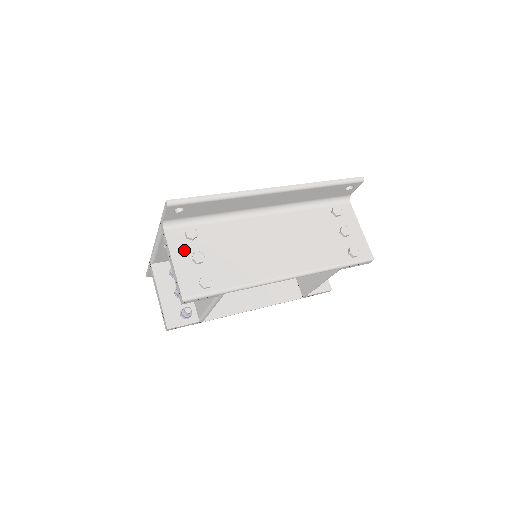
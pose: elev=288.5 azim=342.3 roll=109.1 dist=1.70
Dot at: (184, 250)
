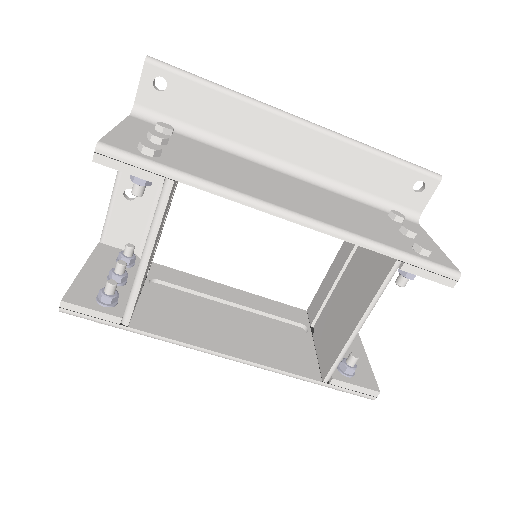
Dot at: (143, 131)
